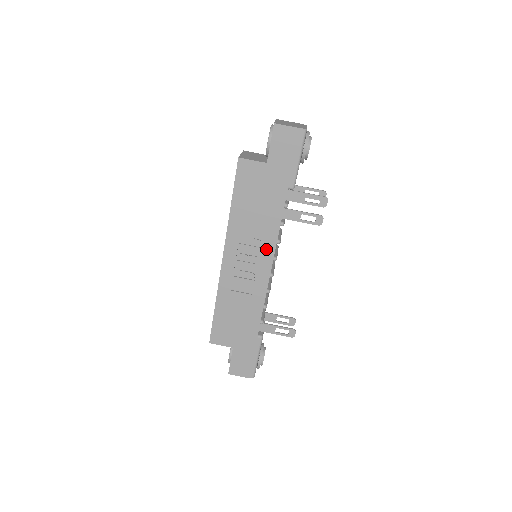
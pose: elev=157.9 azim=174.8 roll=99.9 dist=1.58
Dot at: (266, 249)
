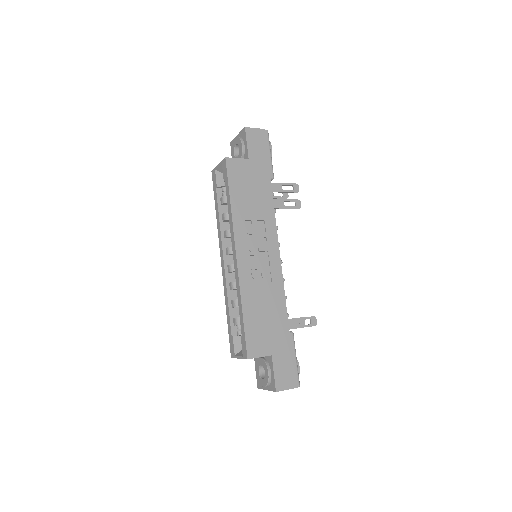
Dot at: (270, 236)
